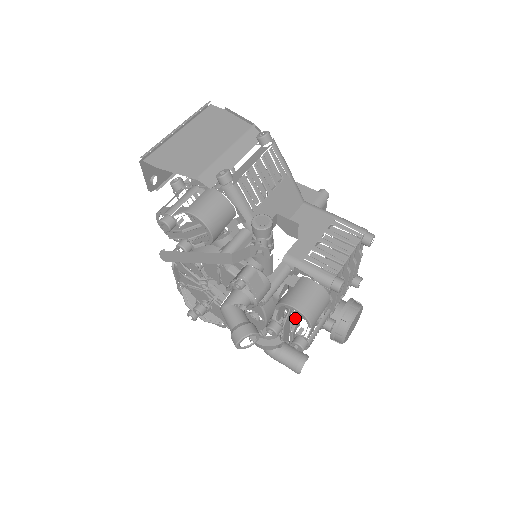
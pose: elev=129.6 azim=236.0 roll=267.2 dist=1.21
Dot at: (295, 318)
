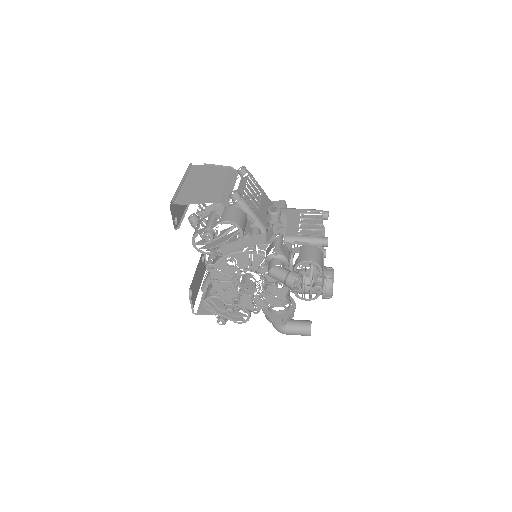
Dot at: (311, 269)
